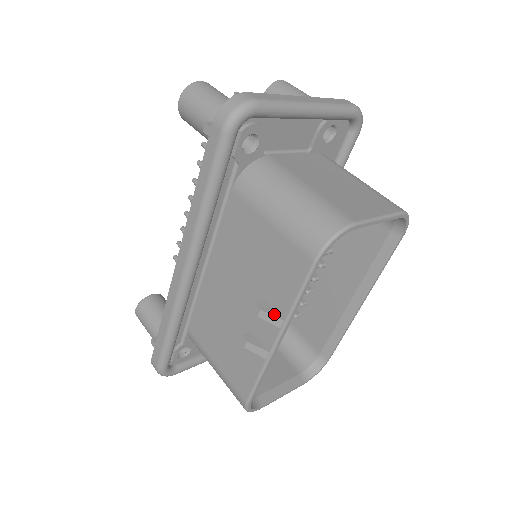
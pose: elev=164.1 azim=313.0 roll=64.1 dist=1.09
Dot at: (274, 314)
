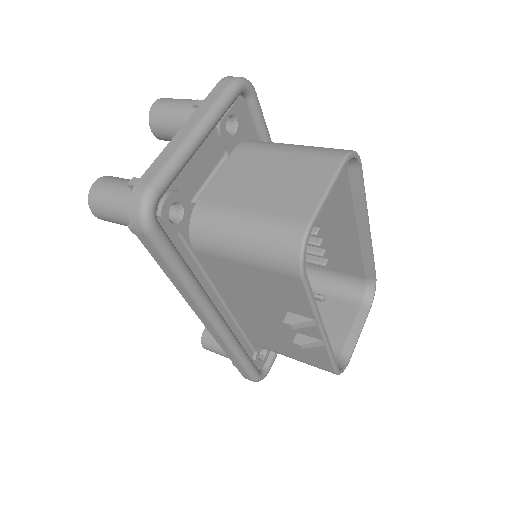
Dot at: (304, 320)
